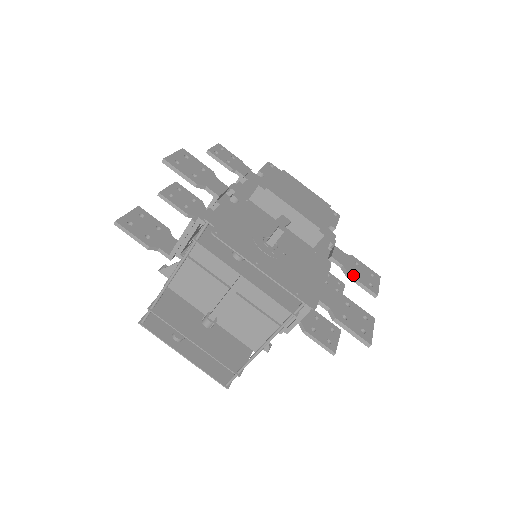
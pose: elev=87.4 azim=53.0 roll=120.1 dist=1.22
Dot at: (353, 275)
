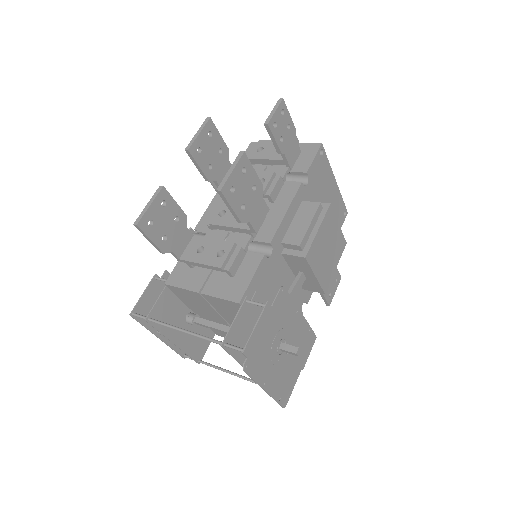
Dot at: occluded
